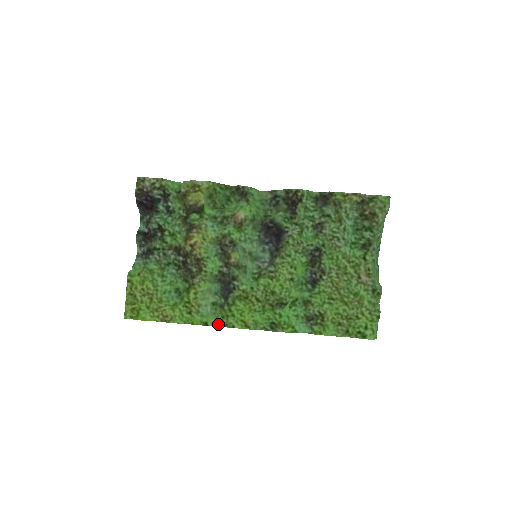
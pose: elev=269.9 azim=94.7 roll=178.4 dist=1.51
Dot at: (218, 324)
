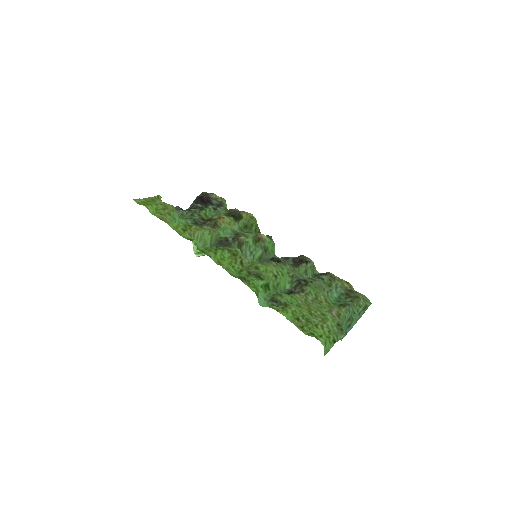
Dot at: (198, 249)
